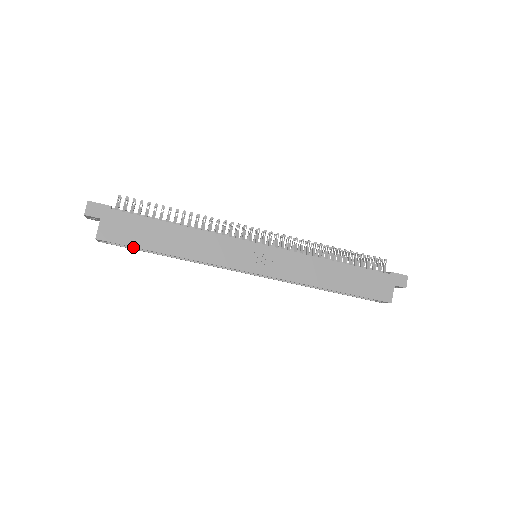
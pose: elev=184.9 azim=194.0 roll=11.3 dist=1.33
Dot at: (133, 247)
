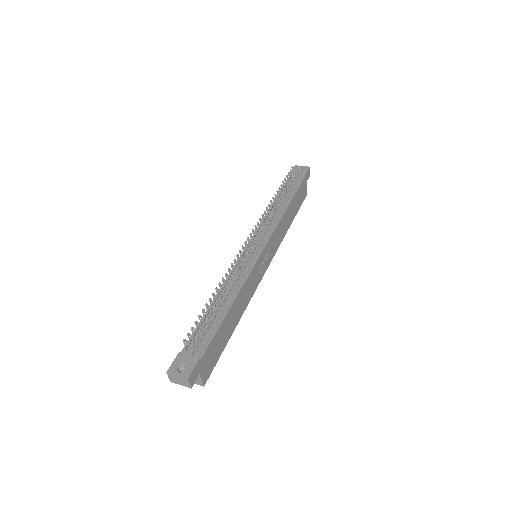
Dot at: (219, 355)
